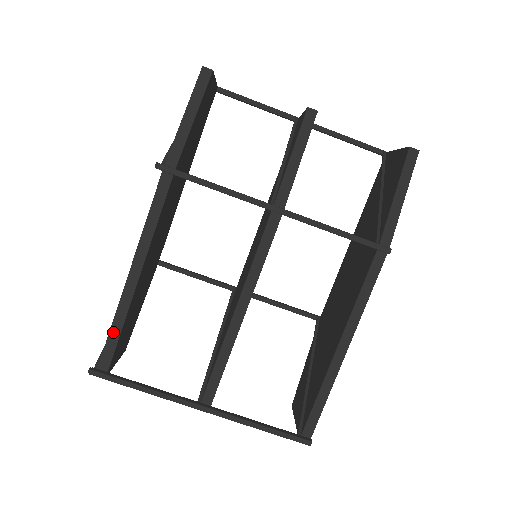
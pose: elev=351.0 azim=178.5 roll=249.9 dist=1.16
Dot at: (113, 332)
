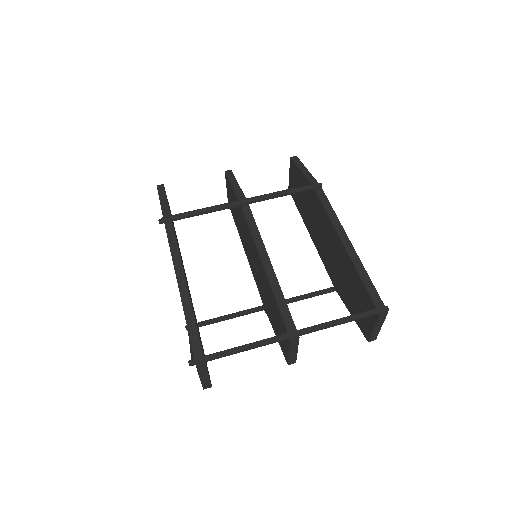
Dot at: (190, 327)
